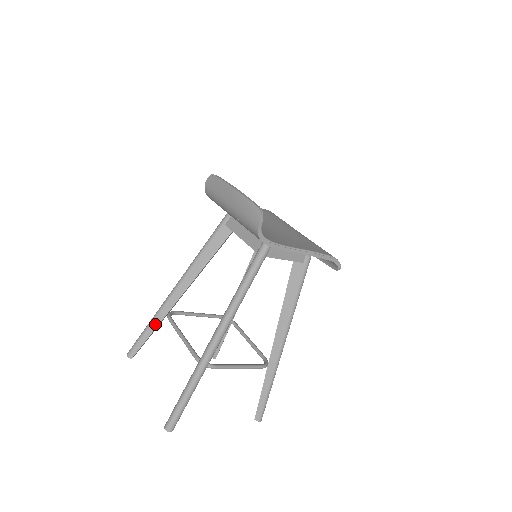
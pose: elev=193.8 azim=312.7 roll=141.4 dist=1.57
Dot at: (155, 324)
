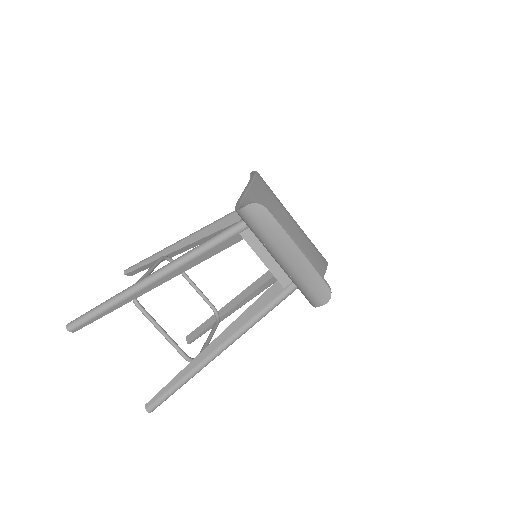
Dot at: (115, 307)
